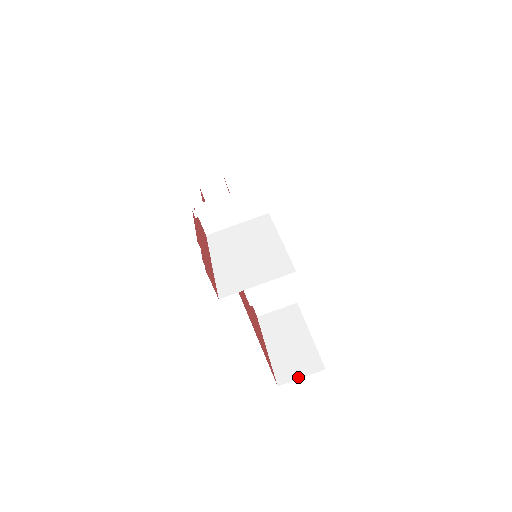
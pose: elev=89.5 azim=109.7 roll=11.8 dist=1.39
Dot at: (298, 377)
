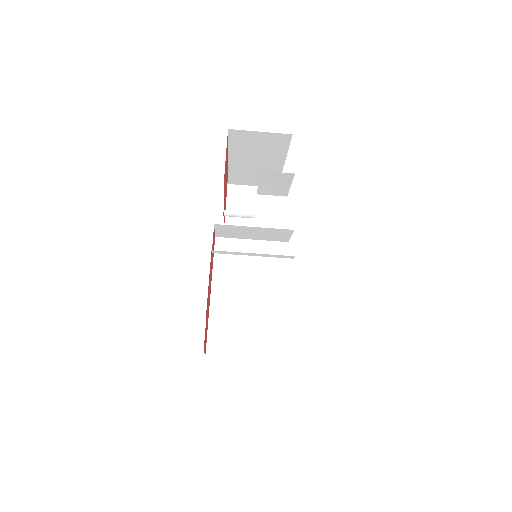
Dot at: (245, 359)
